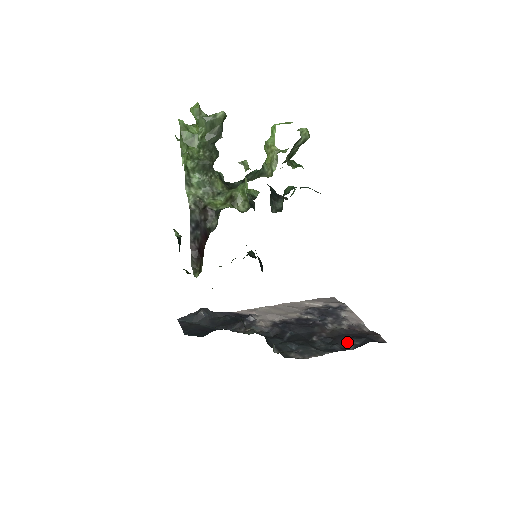
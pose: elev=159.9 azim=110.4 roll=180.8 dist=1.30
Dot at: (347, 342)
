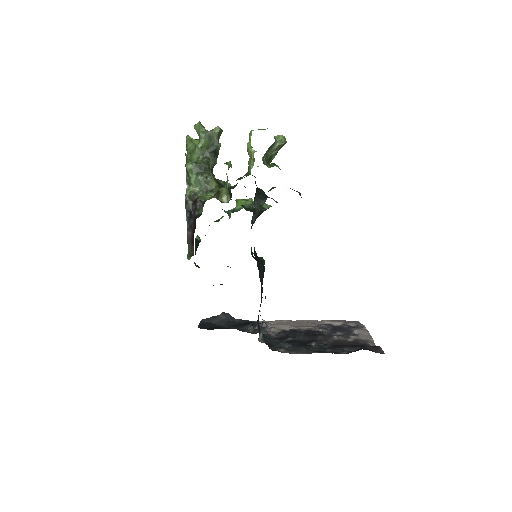
Dot at: (342, 349)
